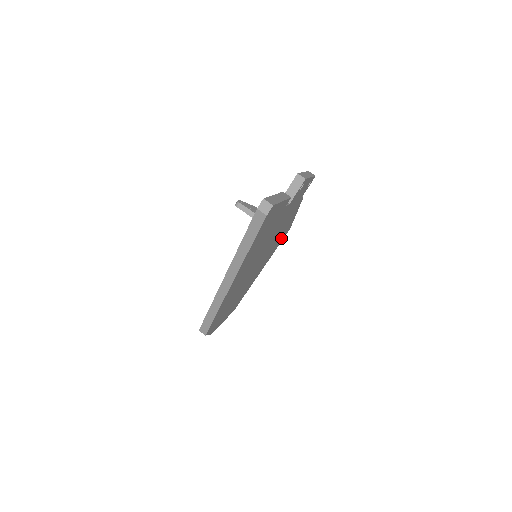
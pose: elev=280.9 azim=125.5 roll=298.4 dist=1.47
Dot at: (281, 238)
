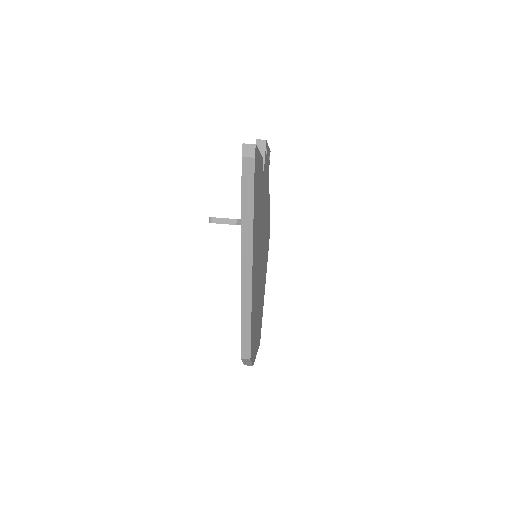
Dot at: (267, 243)
